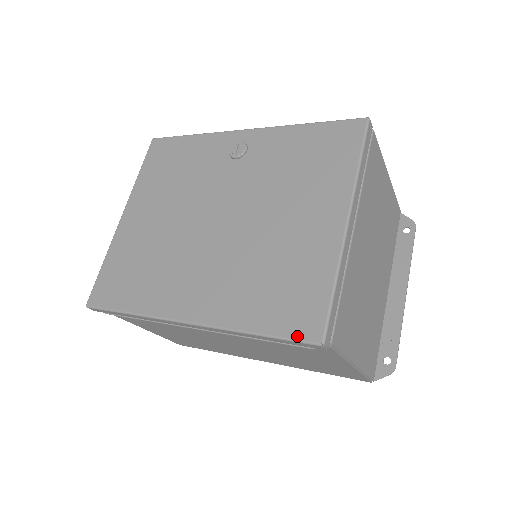
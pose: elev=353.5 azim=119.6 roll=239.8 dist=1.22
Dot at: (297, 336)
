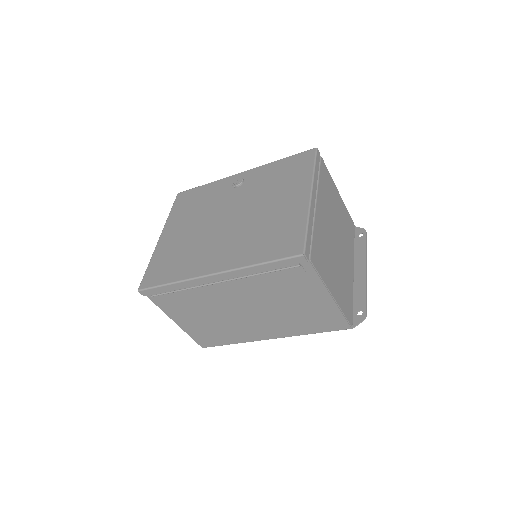
Dot at: (287, 255)
